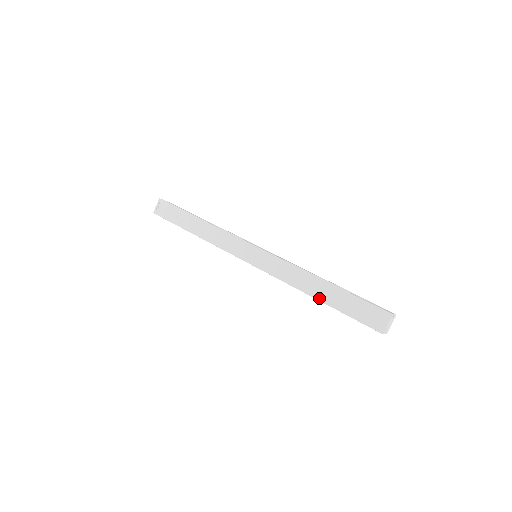
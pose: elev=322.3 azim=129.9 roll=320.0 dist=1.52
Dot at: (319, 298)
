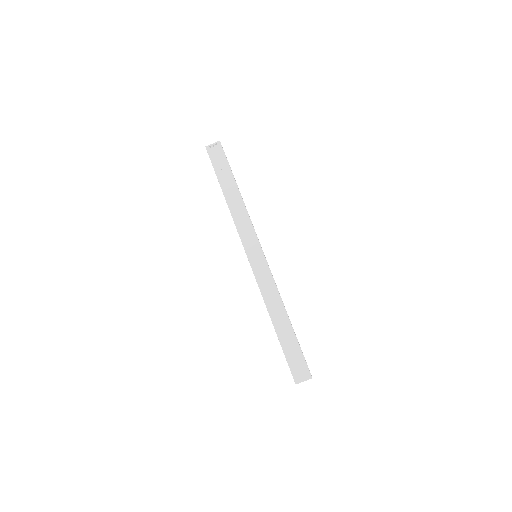
Dot at: (276, 326)
